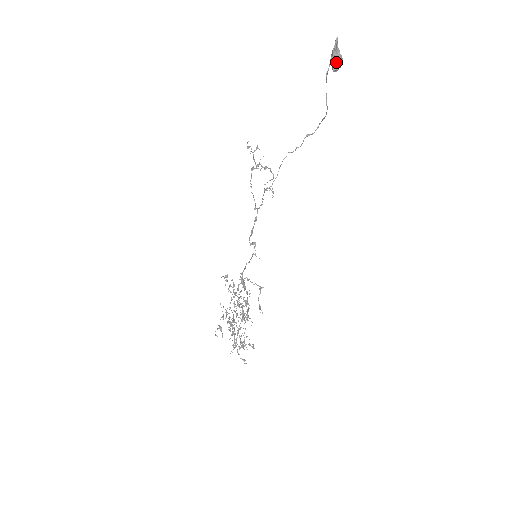
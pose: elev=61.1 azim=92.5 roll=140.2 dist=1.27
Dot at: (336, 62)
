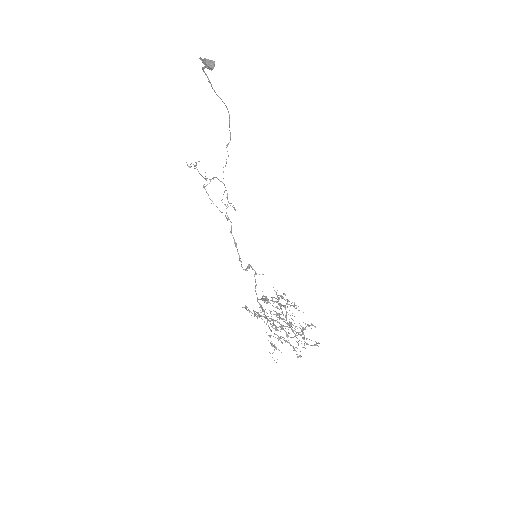
Dot at: (209, 63)
